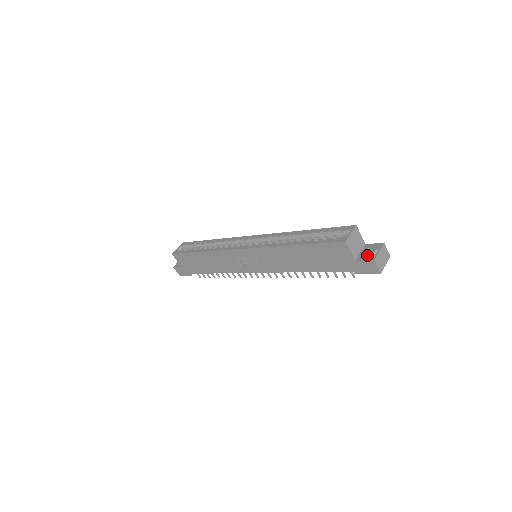
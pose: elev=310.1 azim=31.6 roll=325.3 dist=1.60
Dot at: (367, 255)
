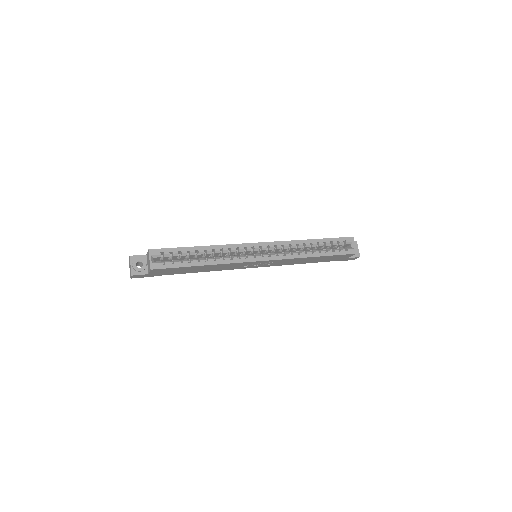
Dot at: (355, 254)
